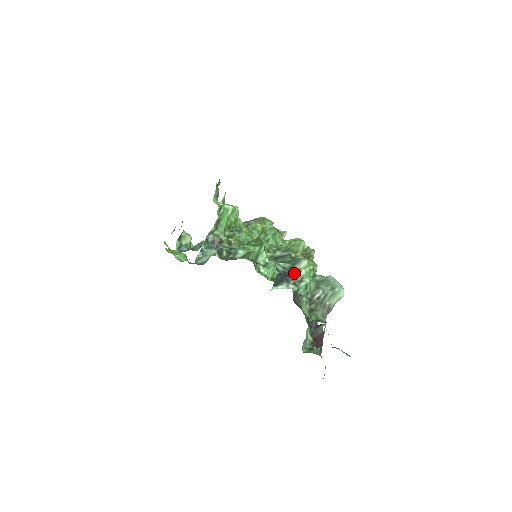
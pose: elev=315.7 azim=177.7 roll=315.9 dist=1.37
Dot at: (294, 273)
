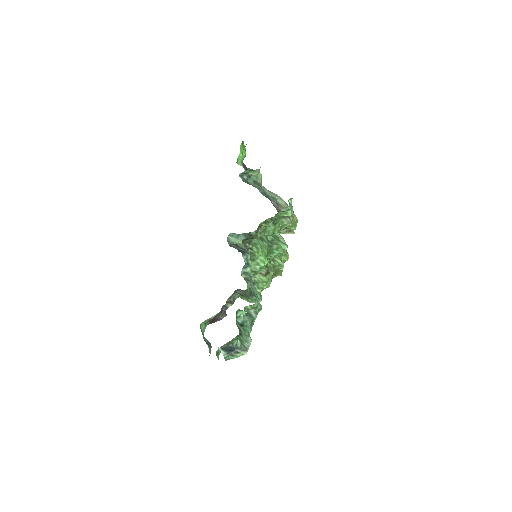
Dot at: (236, 351)
